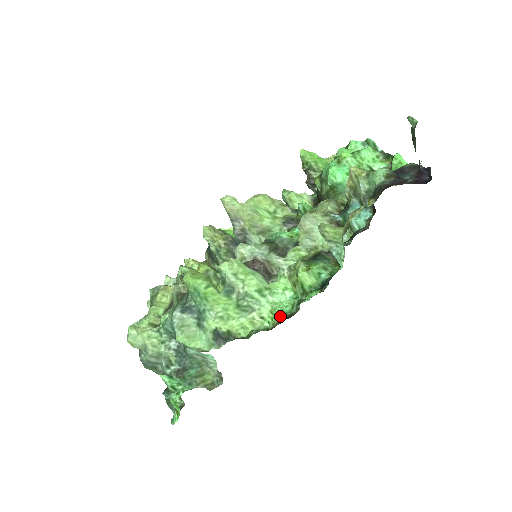
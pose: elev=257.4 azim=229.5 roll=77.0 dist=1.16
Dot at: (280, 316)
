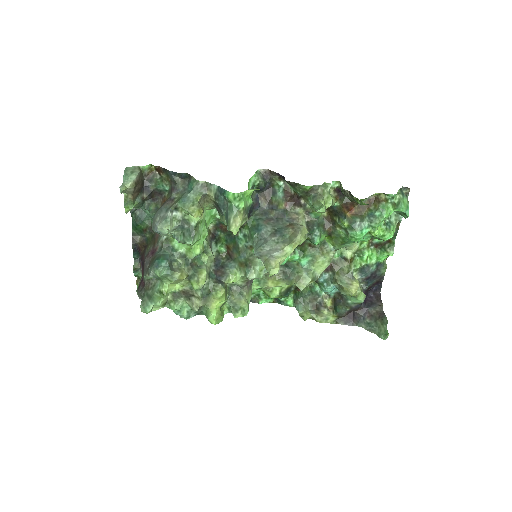
Dot at: occluded
